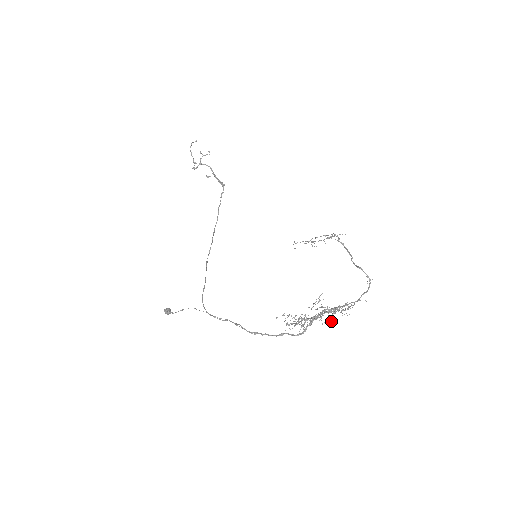
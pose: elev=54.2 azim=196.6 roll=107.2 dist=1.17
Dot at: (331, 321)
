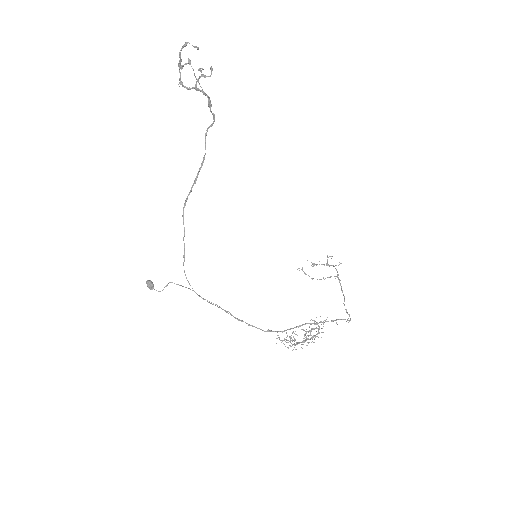
Dot at: occluded
